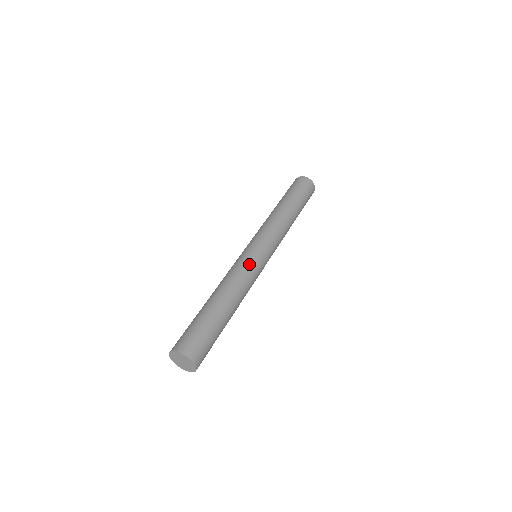
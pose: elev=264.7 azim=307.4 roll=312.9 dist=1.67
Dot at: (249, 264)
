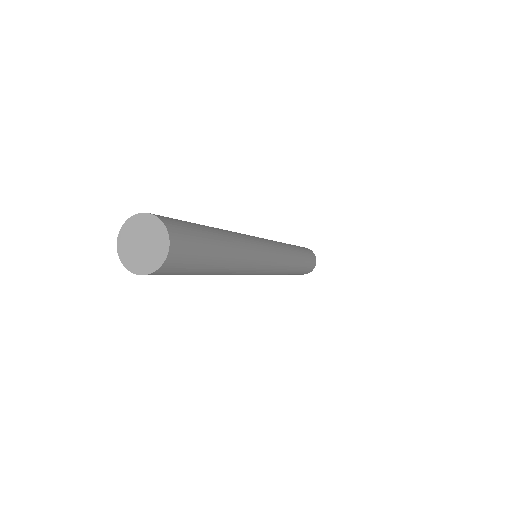
Dot at: (254, 238)
